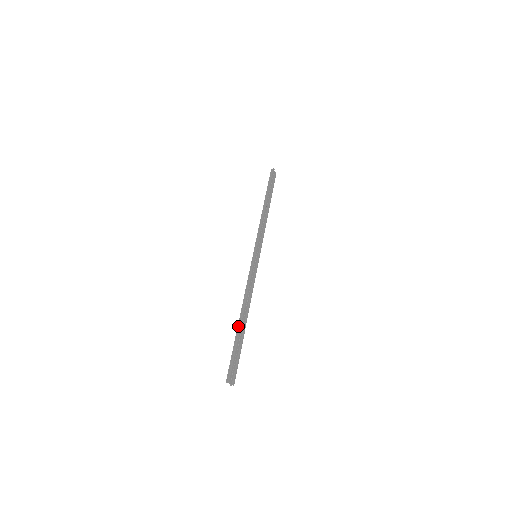
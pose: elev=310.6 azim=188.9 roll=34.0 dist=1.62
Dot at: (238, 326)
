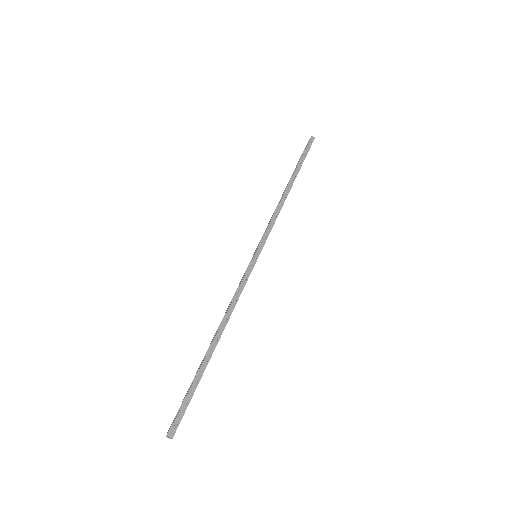
Dot at: (208, 355)
